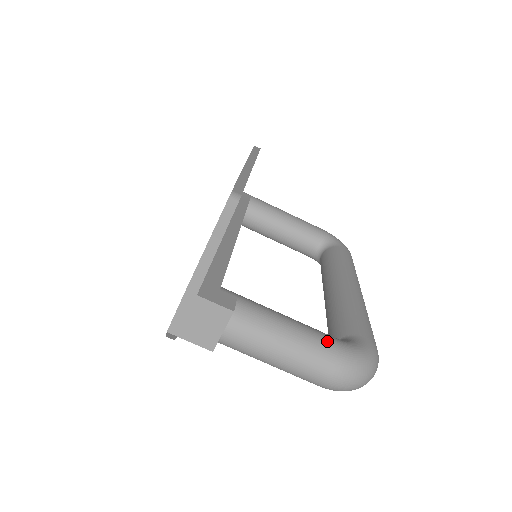
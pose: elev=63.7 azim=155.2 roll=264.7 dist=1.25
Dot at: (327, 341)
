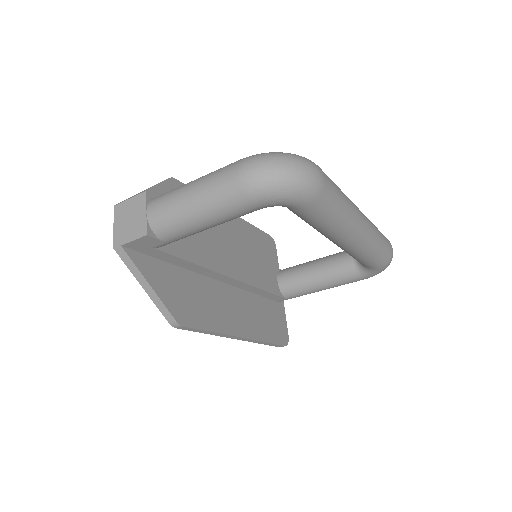
Dot at: occluded
